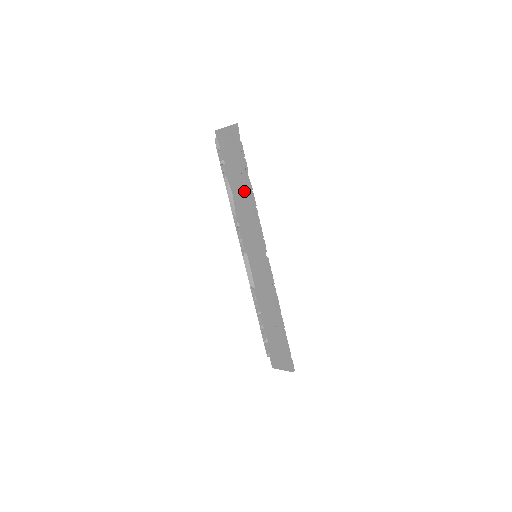
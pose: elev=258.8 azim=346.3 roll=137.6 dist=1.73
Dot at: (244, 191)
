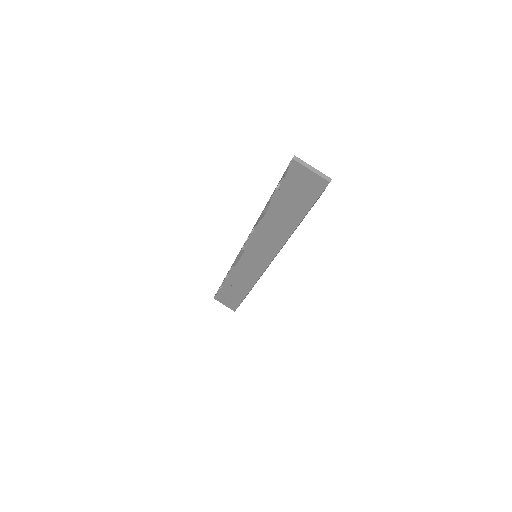
Dot at: (286, 223)
